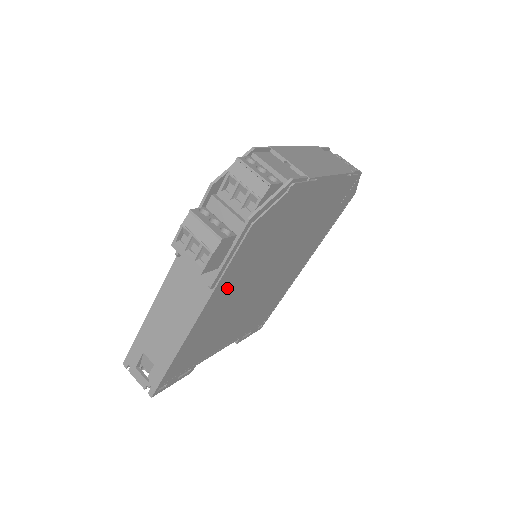
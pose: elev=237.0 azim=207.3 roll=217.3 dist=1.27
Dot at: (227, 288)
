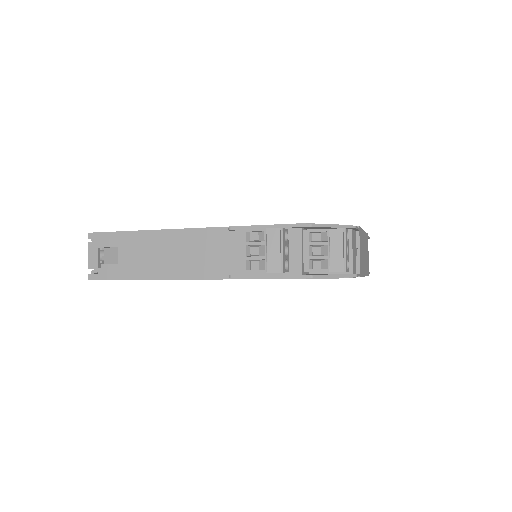
Dot at: occluded
